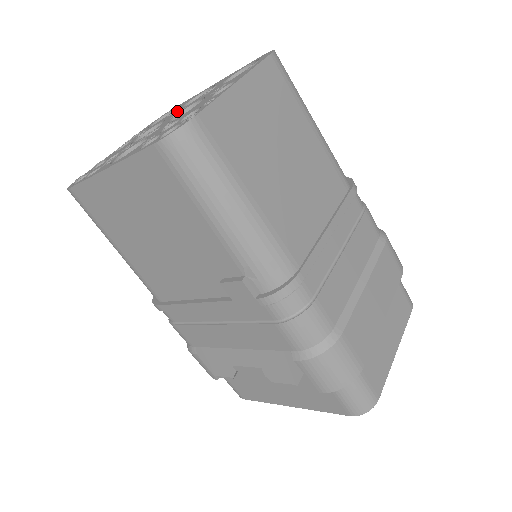
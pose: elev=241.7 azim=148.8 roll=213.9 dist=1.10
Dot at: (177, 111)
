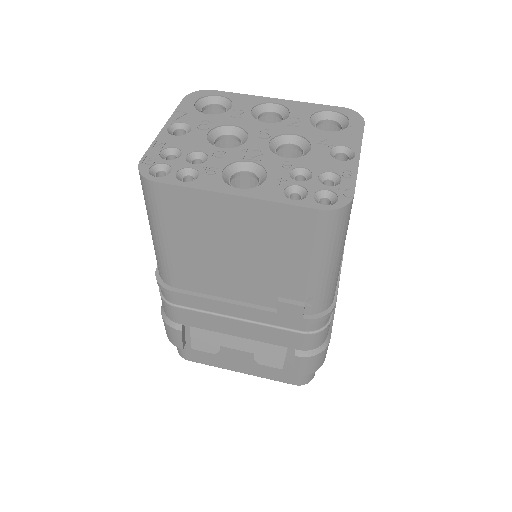
Dot at: (261, 127)
